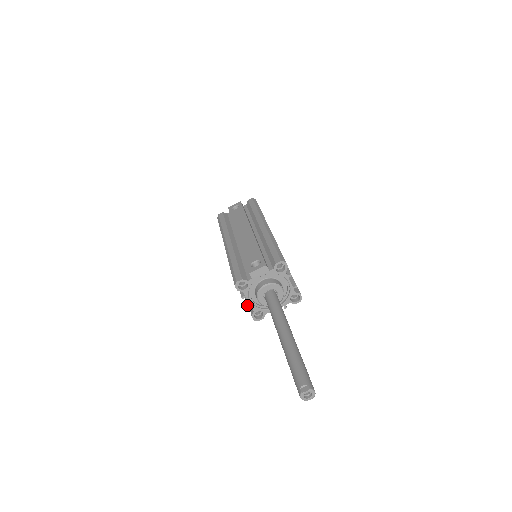
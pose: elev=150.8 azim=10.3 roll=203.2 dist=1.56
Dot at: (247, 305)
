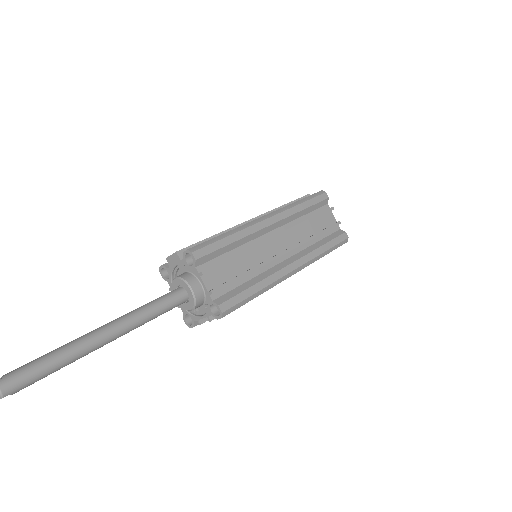
Dot at: occluded
